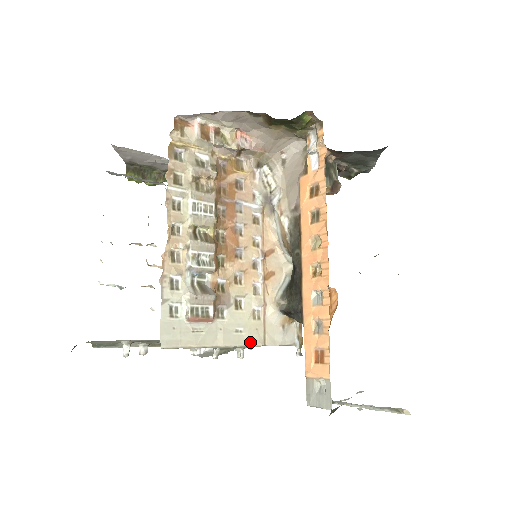
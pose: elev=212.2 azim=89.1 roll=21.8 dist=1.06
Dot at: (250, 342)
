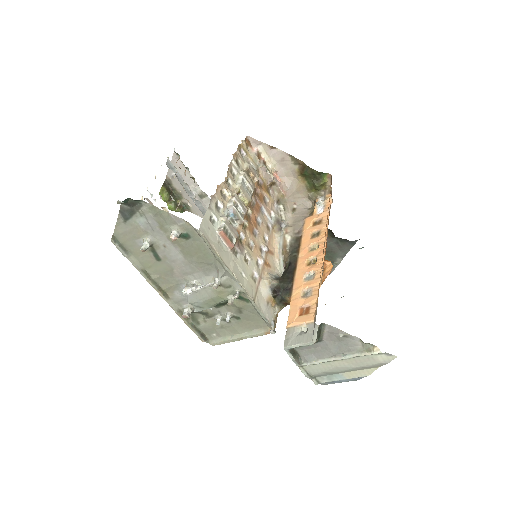
Dot at: (247, 289)
